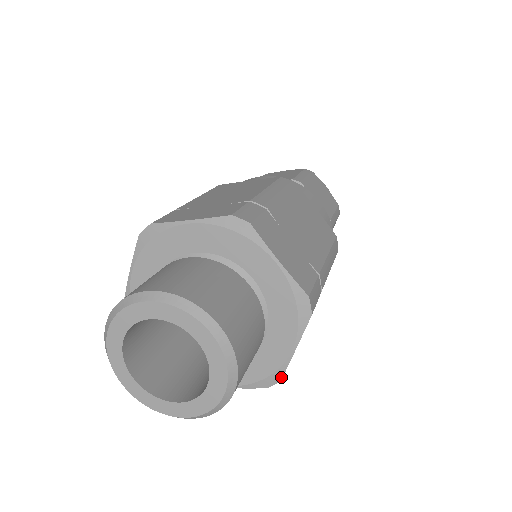
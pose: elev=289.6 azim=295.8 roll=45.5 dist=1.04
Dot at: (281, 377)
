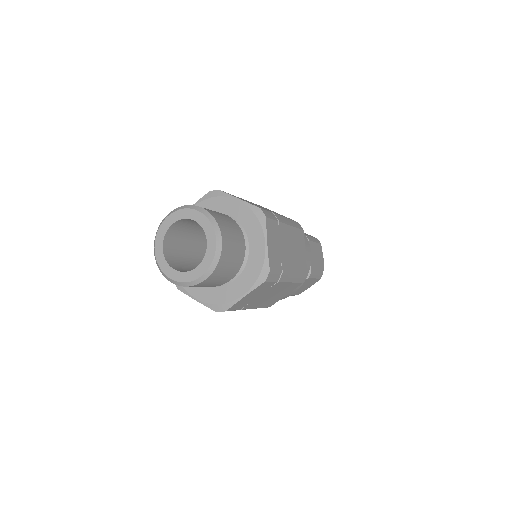
Dot at: (227, 309)
